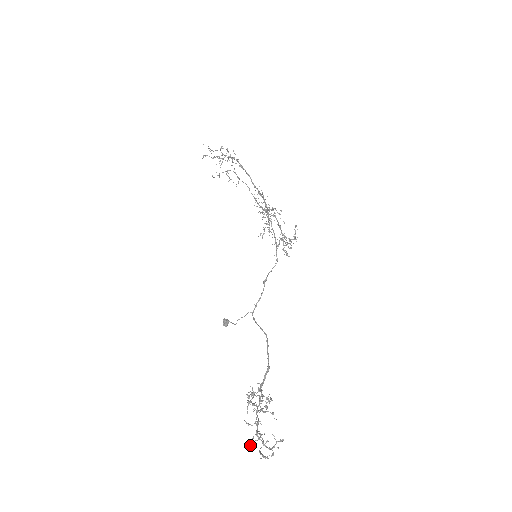
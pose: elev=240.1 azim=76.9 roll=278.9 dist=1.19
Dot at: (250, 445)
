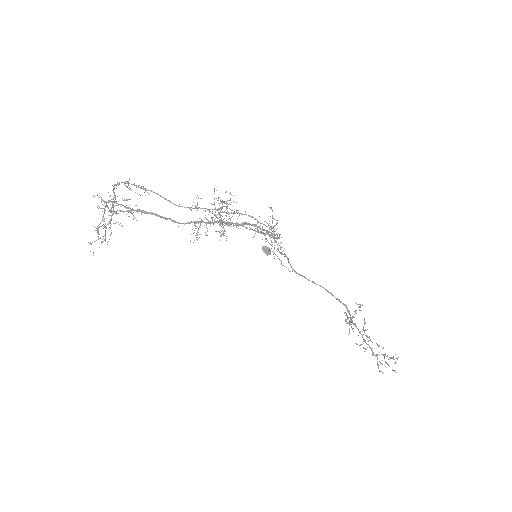
Dot at: occluded
